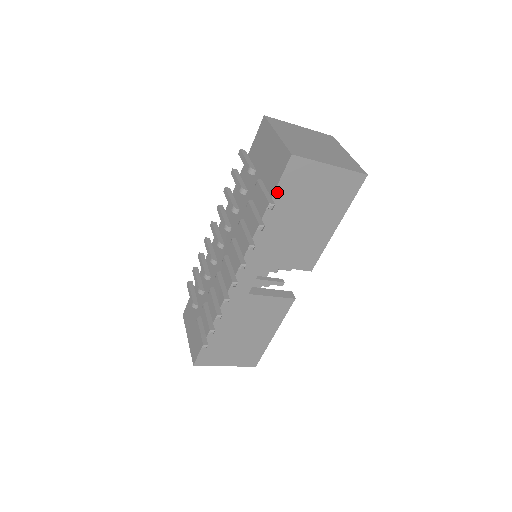
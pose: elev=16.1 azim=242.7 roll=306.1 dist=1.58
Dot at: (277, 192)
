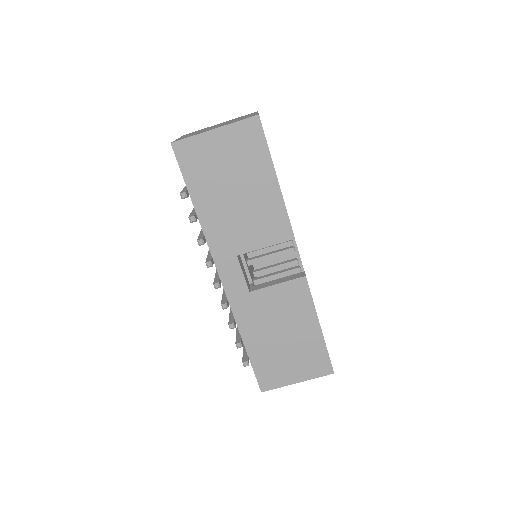
Dot at: (188, 182)
